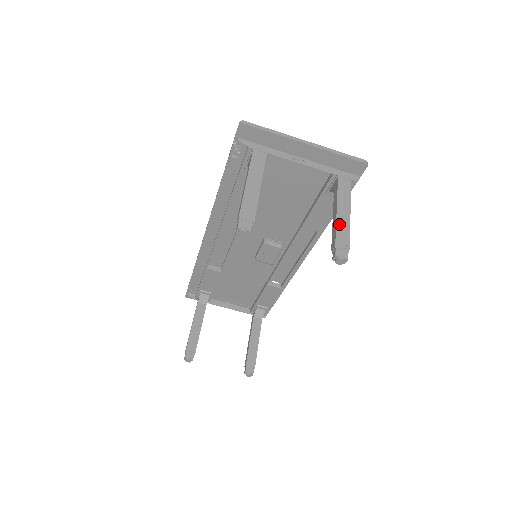
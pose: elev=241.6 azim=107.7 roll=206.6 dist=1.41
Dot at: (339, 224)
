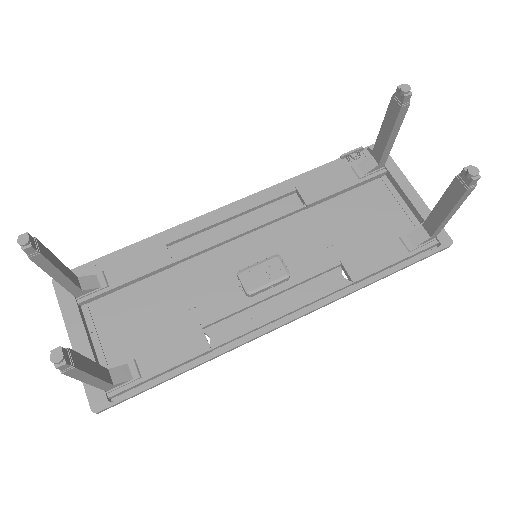
Dot at: occluded
